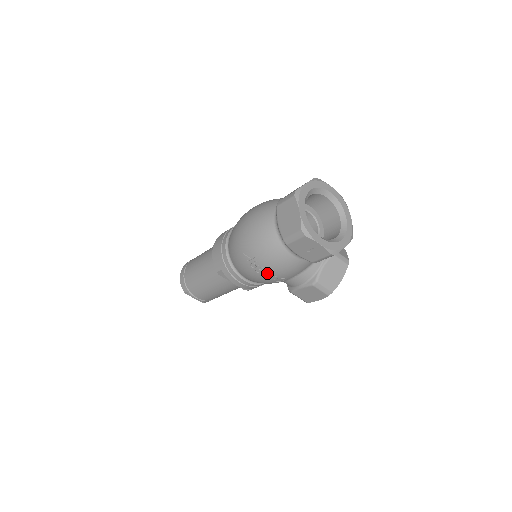
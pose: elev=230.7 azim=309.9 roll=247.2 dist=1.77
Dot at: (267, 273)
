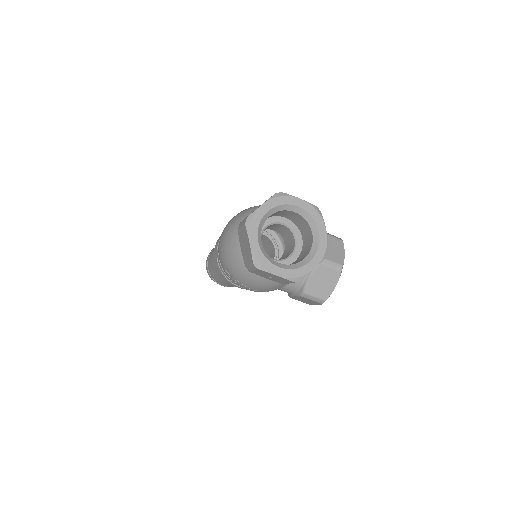
Dot at: (249, 288)
